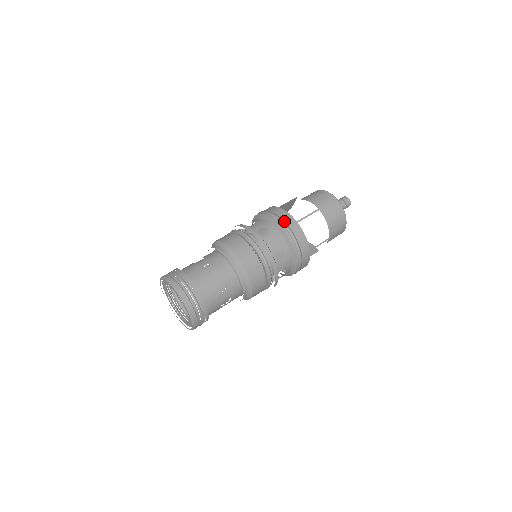
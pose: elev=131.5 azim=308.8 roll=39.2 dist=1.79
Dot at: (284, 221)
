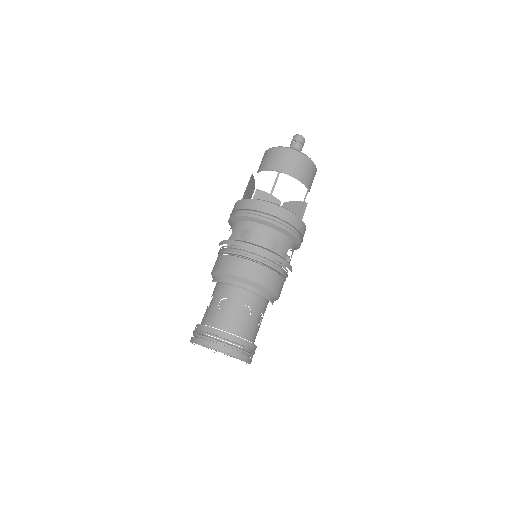
Dot at: (256, 211)
